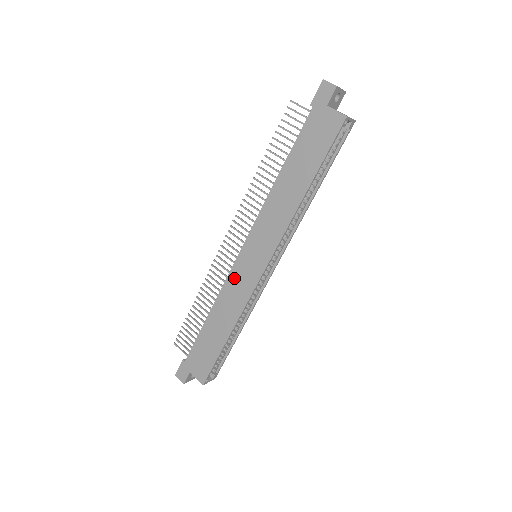
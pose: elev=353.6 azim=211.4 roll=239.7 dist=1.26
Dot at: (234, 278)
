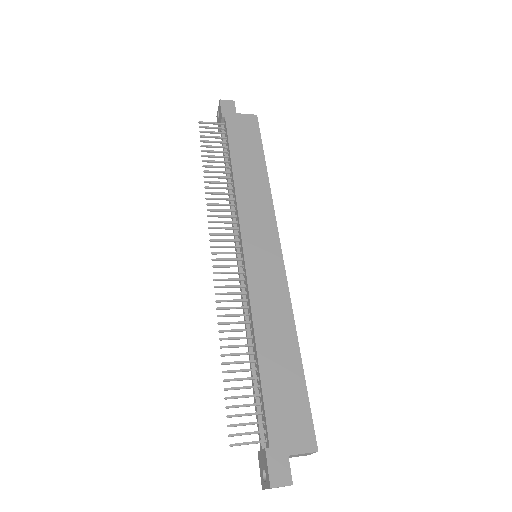
Dot at: (257, 282)
